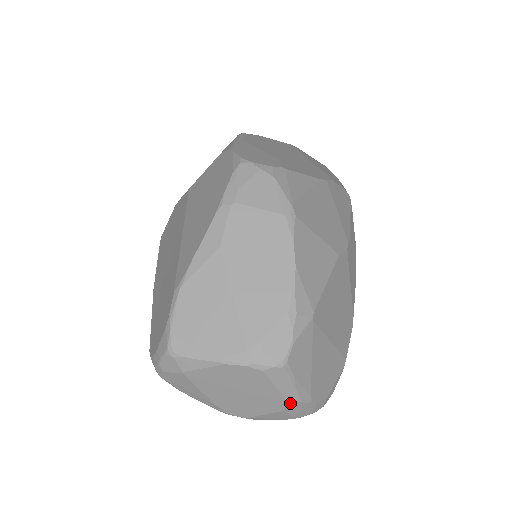
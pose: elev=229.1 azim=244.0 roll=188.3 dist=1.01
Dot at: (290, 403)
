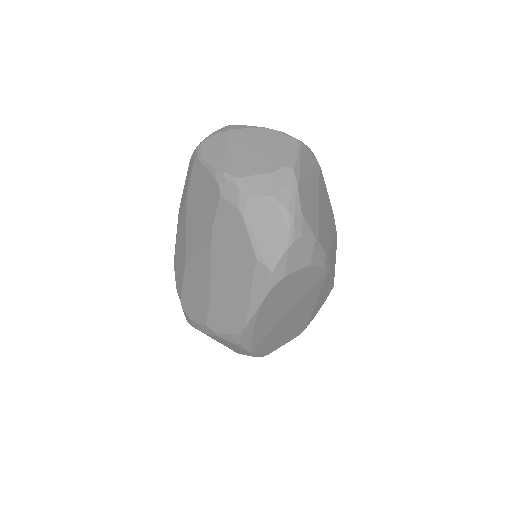
Dot at: (286, 166)
